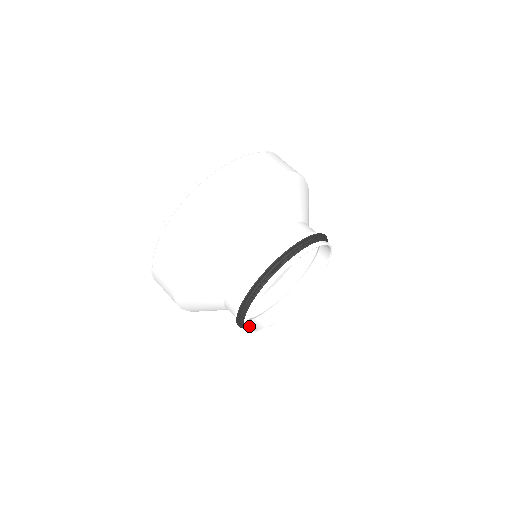
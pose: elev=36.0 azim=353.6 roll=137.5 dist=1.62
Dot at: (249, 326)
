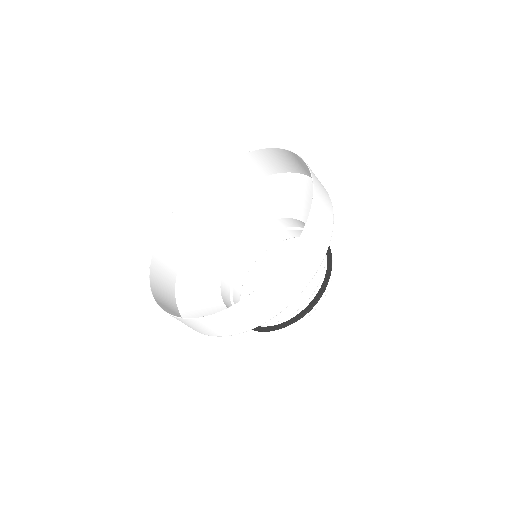
Dot at: occluded
